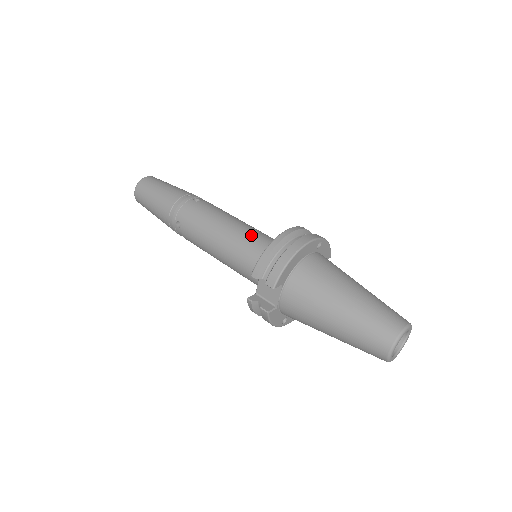
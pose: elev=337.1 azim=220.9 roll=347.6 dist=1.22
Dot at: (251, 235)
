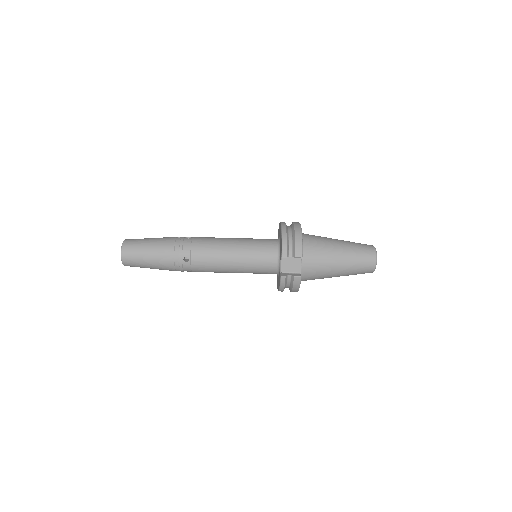
Dot at: (252, 241)
